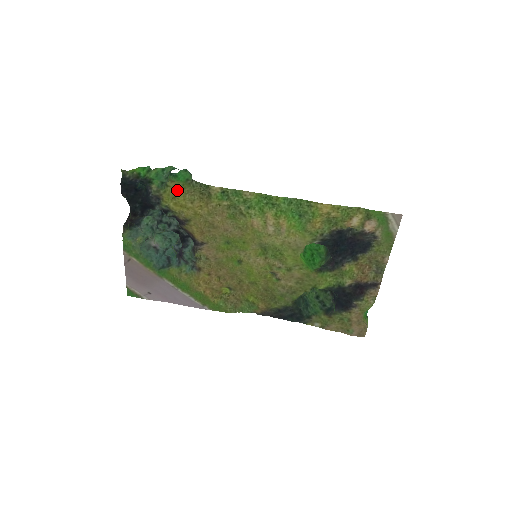
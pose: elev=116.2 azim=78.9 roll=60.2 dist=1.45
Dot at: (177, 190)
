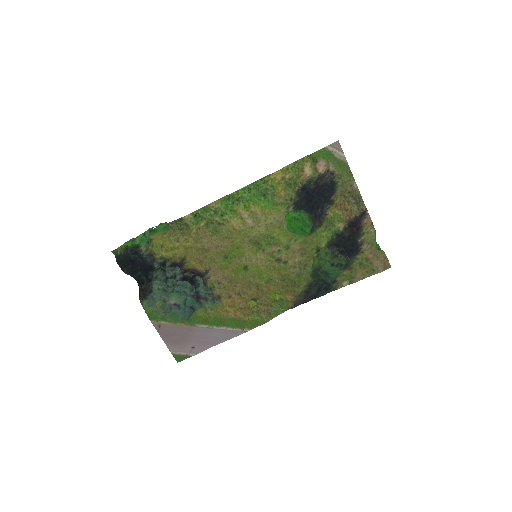
Dot at: (161, 238)
